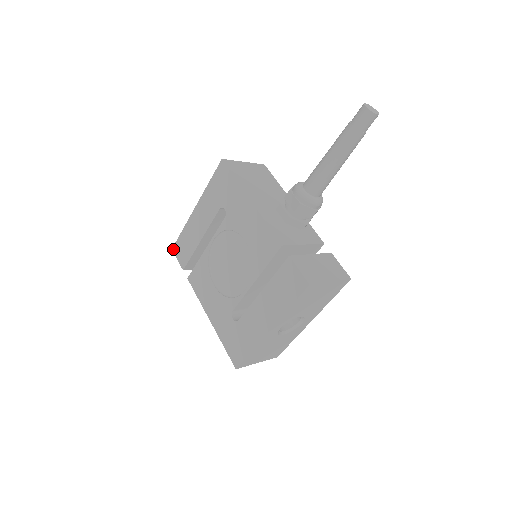
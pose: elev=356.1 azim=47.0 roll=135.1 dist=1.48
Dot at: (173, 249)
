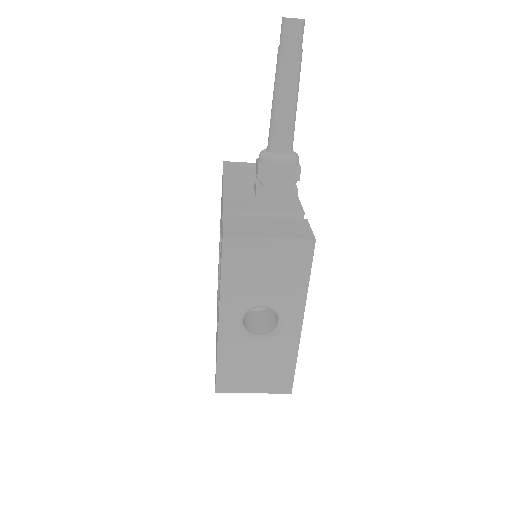
Dot at: occluded
